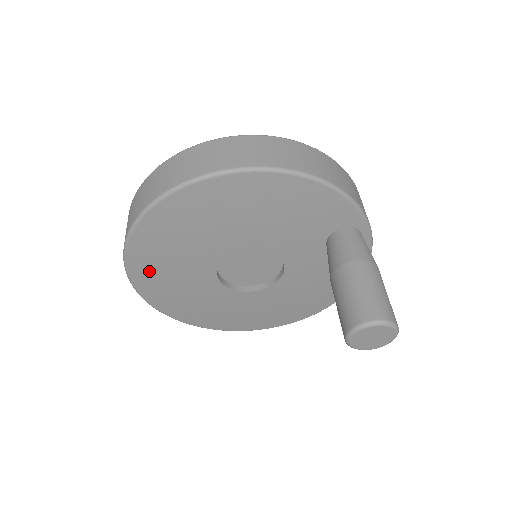
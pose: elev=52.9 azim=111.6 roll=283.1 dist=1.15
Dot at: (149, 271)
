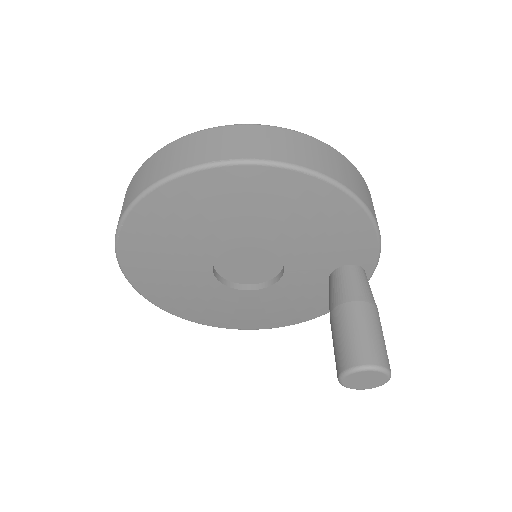
Dot at: (149, 228)
